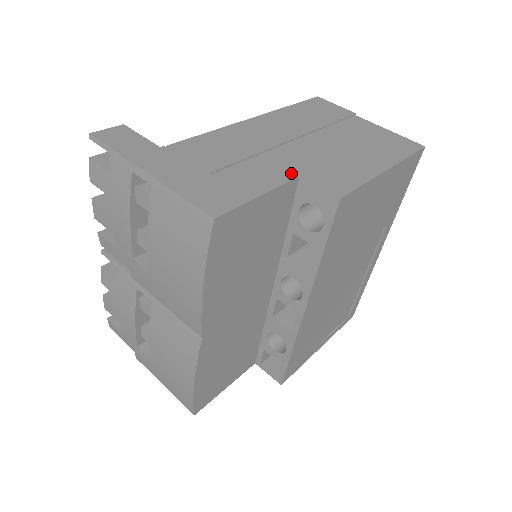
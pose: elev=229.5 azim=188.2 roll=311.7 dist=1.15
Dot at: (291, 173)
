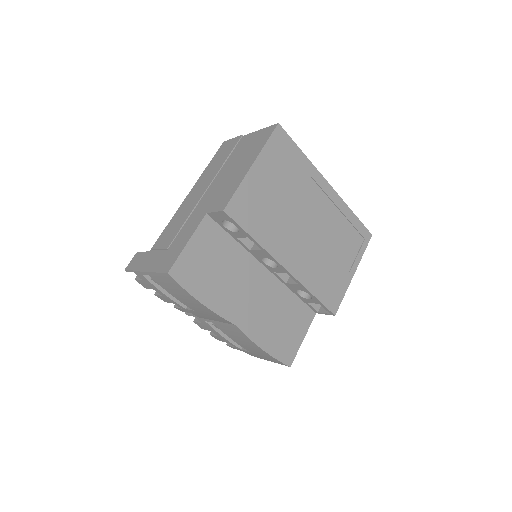
Dot at: (202, 215)
